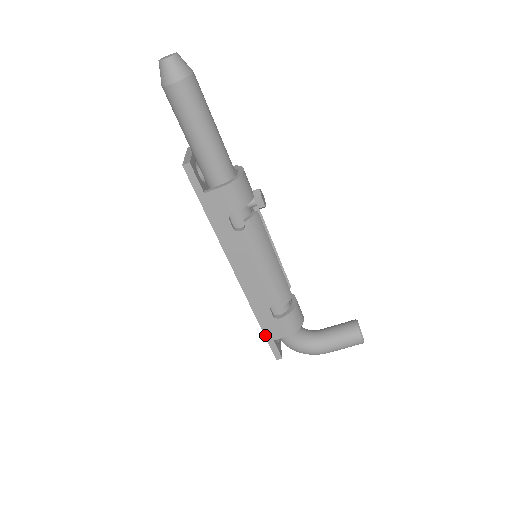
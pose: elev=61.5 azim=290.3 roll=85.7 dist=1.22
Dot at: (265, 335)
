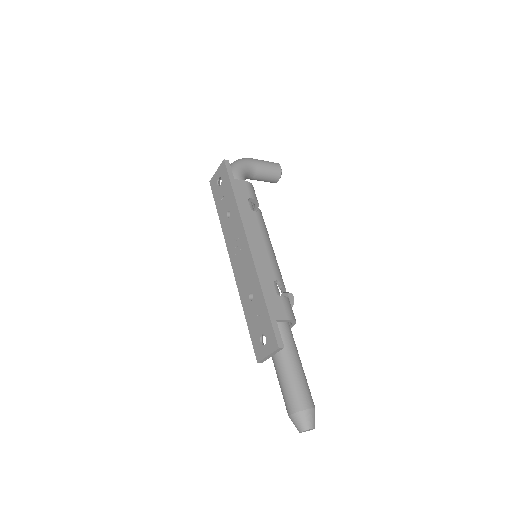
Dot at: (216, 206)
